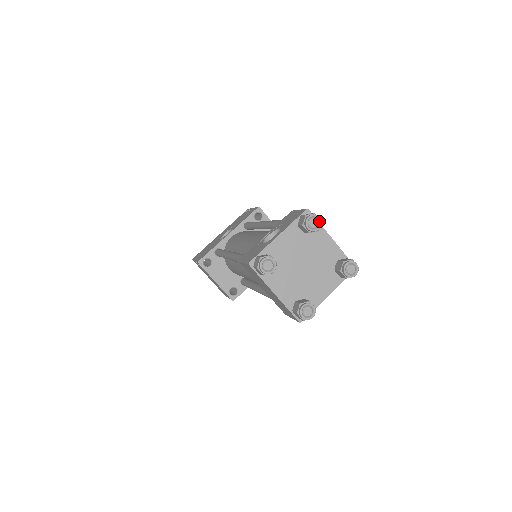
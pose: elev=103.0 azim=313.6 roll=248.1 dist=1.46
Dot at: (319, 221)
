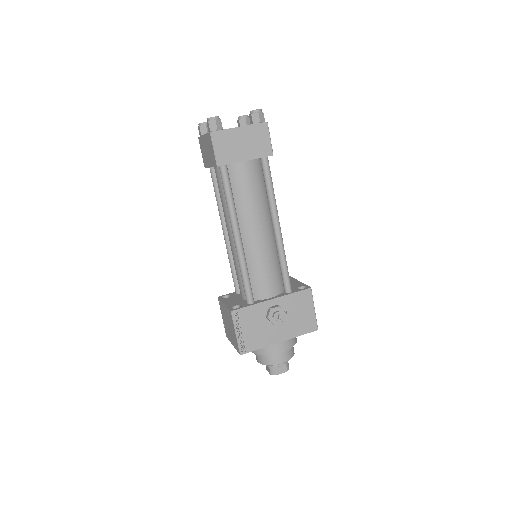
Dot at: (247, 115)
